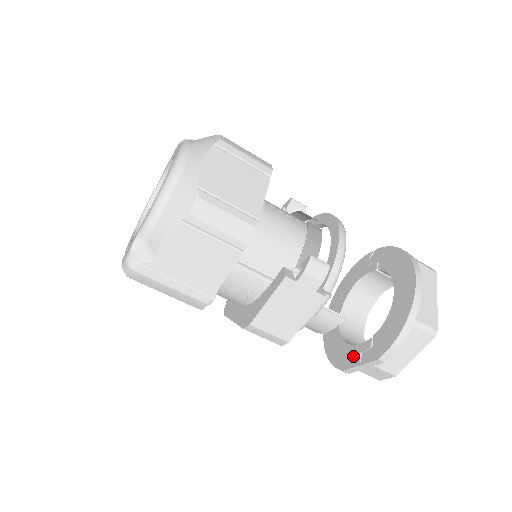
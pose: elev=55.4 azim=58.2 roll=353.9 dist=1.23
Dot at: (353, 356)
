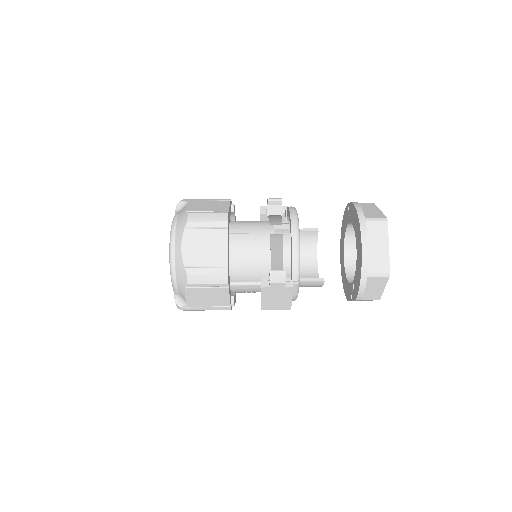
Dot at: (349, 292)
